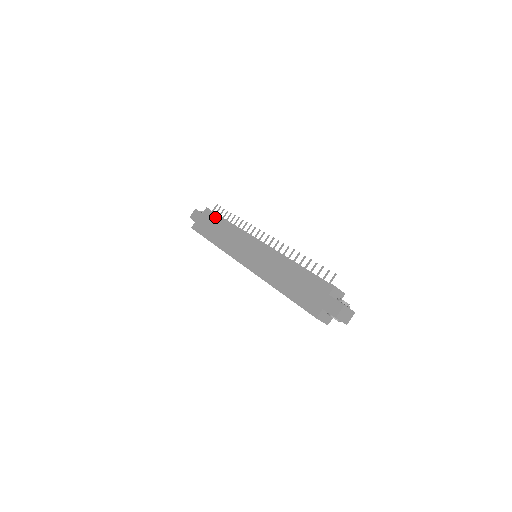
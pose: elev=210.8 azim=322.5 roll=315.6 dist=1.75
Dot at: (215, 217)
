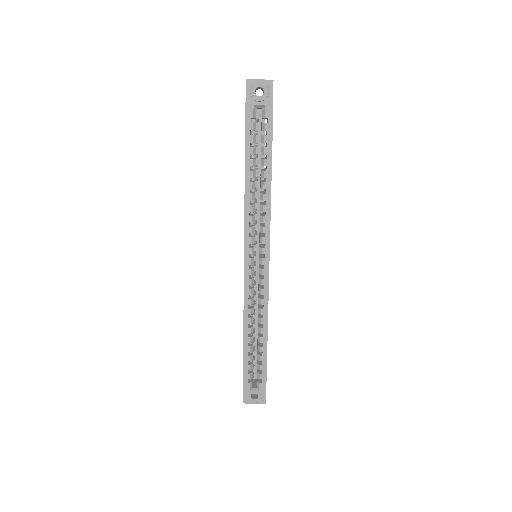
Dot at: occluded
